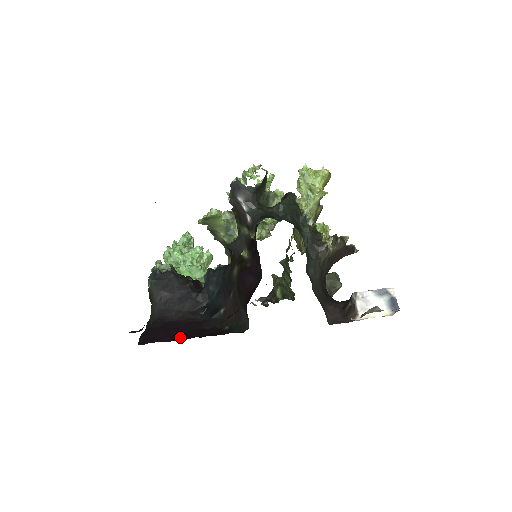
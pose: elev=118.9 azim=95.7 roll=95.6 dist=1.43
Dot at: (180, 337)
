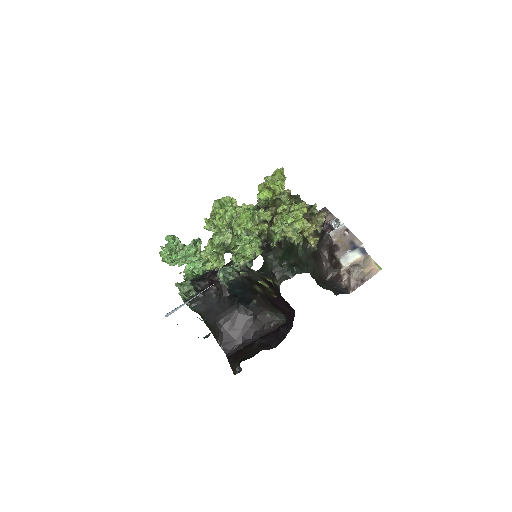
Dot at: (246, 337)
